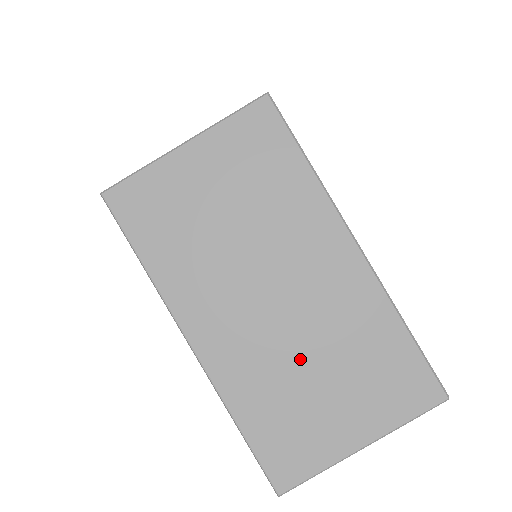
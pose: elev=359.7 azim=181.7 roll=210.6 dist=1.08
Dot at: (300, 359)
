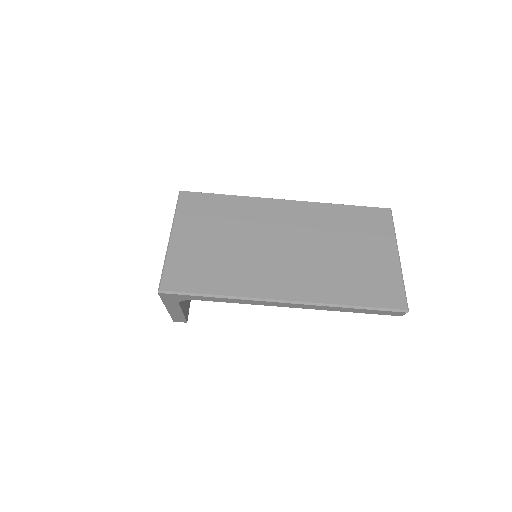
Dot at: (330, 254)
